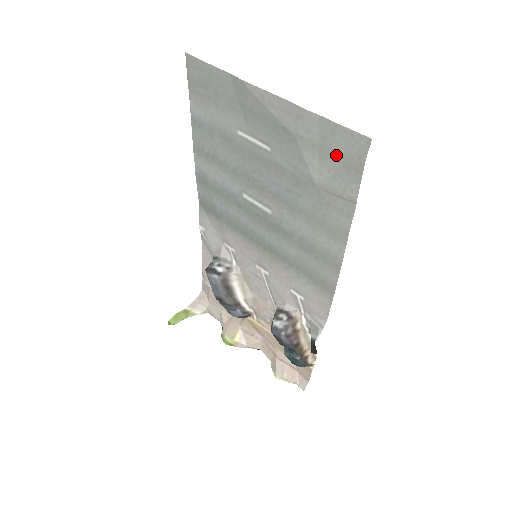
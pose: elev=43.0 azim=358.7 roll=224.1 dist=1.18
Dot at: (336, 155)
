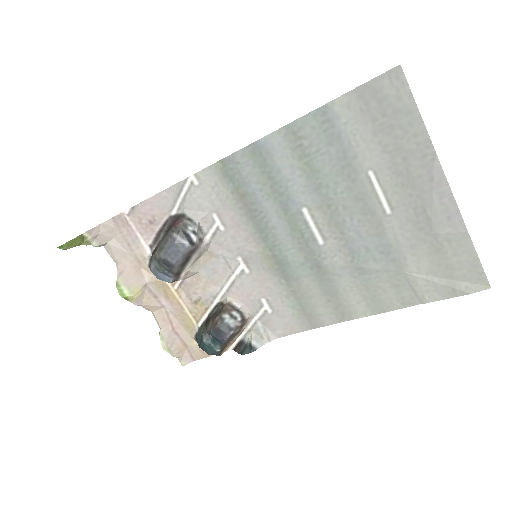
Dot at: (449, 271)
